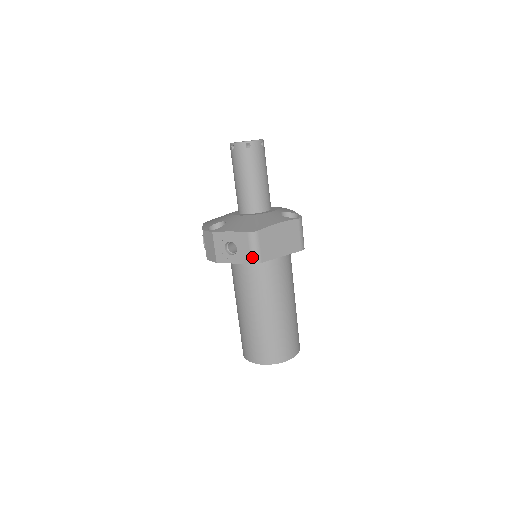
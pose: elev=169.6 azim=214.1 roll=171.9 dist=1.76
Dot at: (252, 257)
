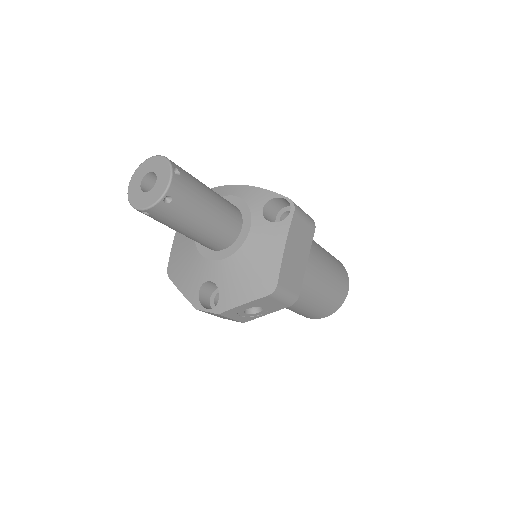
Dot at: (287, 303)
